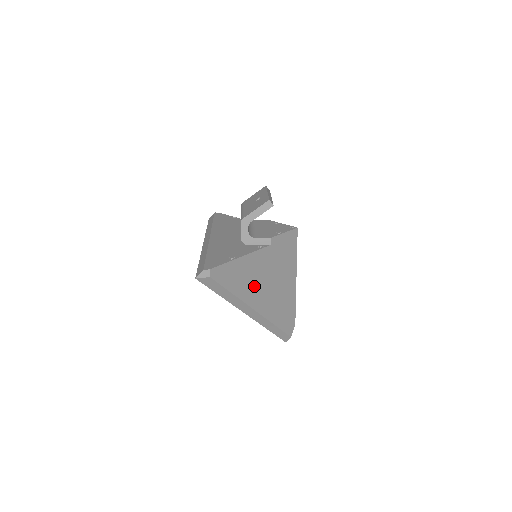
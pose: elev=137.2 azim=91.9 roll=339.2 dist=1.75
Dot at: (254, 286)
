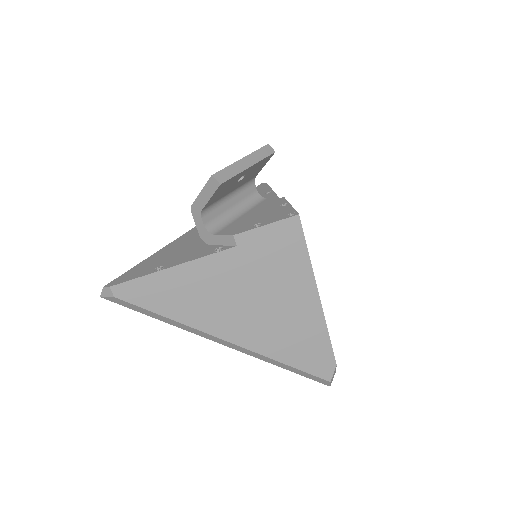
Dot at: (216, 308)
